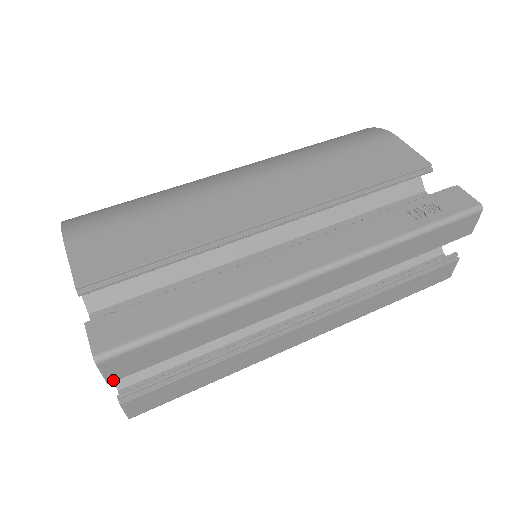
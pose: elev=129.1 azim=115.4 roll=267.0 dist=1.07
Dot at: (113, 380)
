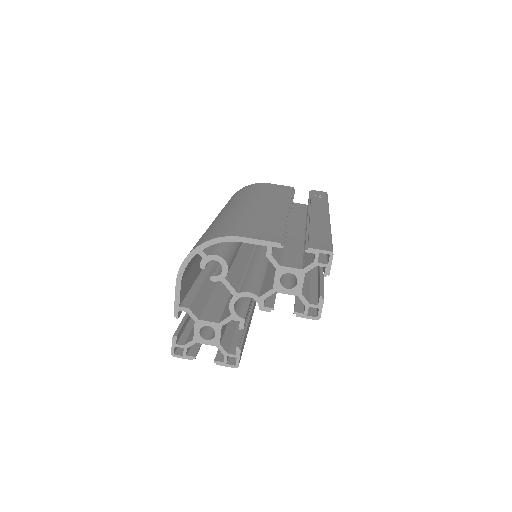
Dot at: (329, 273)
